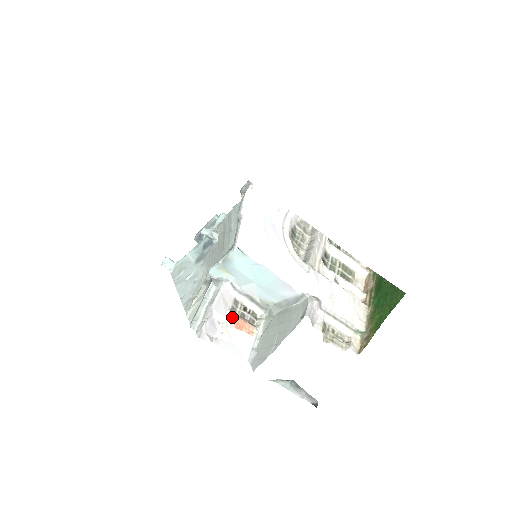
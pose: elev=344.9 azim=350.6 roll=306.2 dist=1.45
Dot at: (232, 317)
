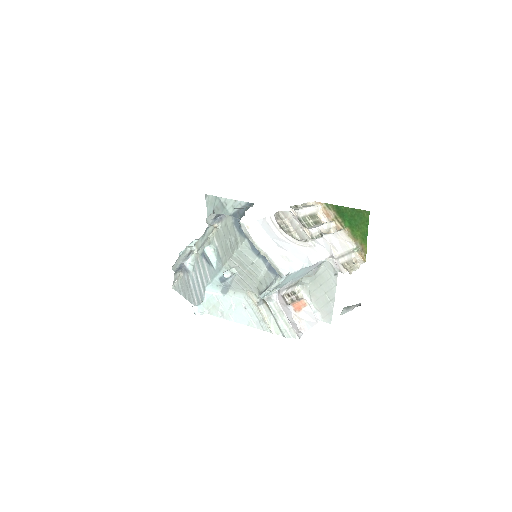
Dot at: (292, 308)
